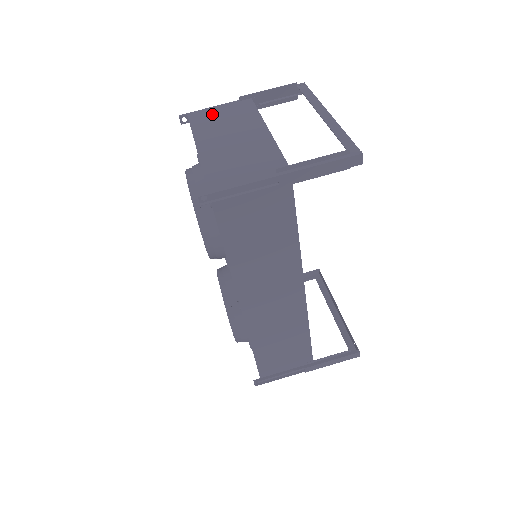
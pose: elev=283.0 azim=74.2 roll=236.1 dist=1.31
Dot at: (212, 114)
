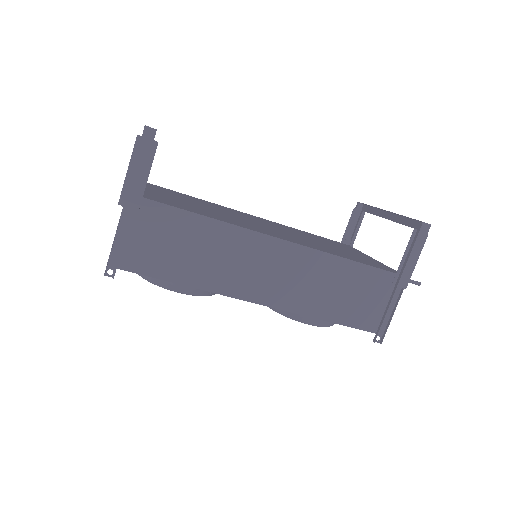
Dot at: occluded
